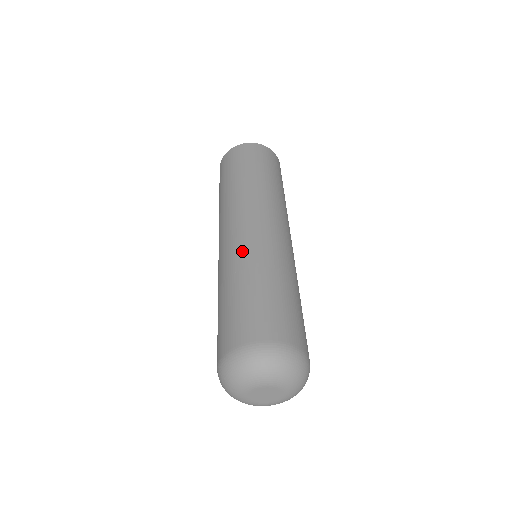
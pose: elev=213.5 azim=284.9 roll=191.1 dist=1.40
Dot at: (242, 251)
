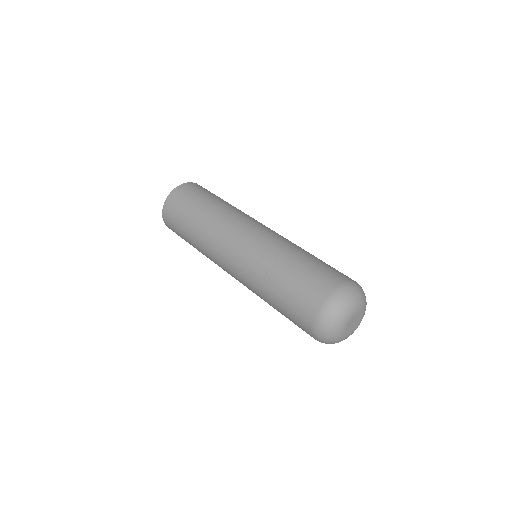
Dot at: (269, 243)
